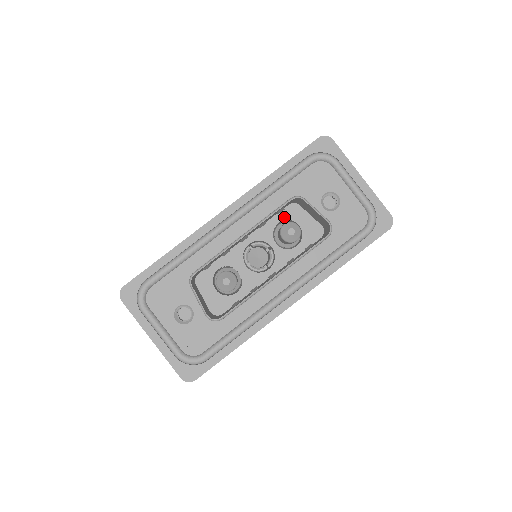
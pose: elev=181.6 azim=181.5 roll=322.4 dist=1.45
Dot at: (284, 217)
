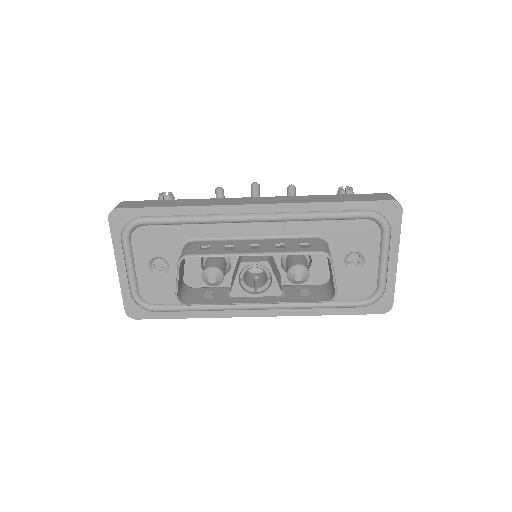
Dot at: occluded
